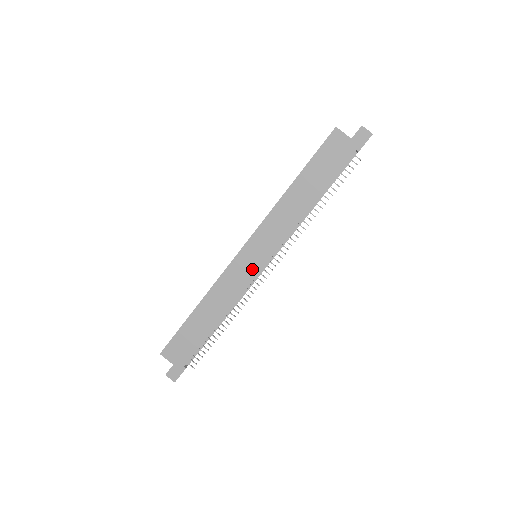
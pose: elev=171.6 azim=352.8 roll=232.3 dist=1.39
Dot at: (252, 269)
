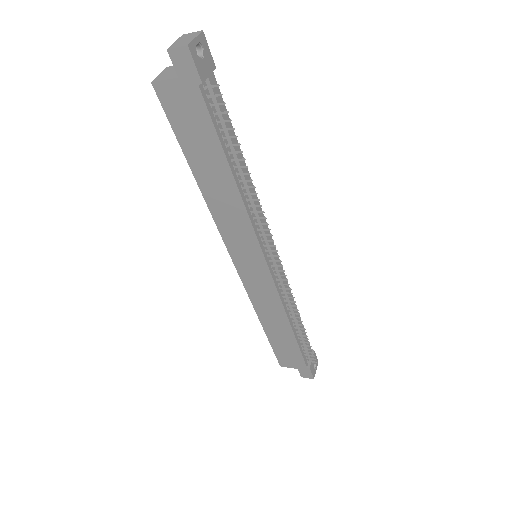
Dot at: (262, 275)
